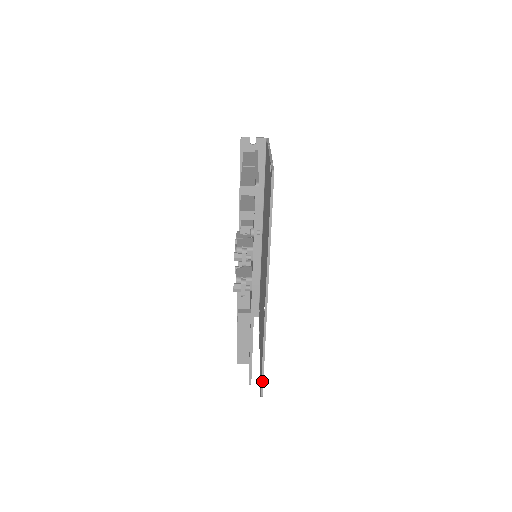
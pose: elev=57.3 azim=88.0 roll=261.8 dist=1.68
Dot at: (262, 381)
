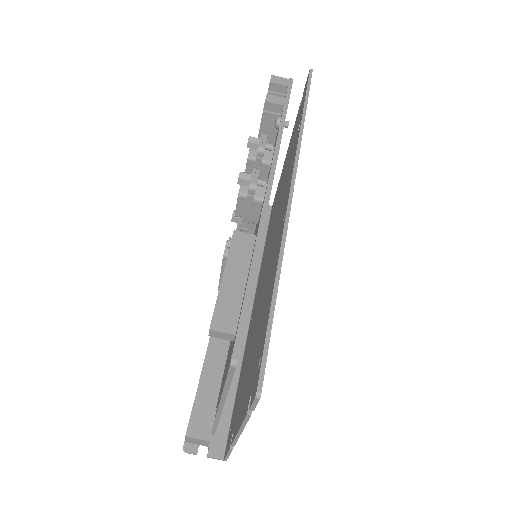
Dot at: (265, 348)
